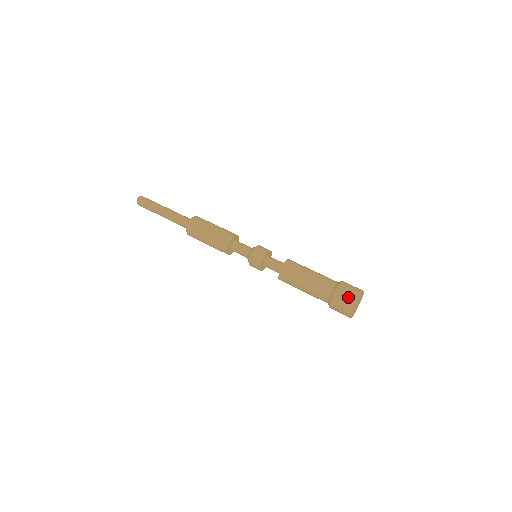
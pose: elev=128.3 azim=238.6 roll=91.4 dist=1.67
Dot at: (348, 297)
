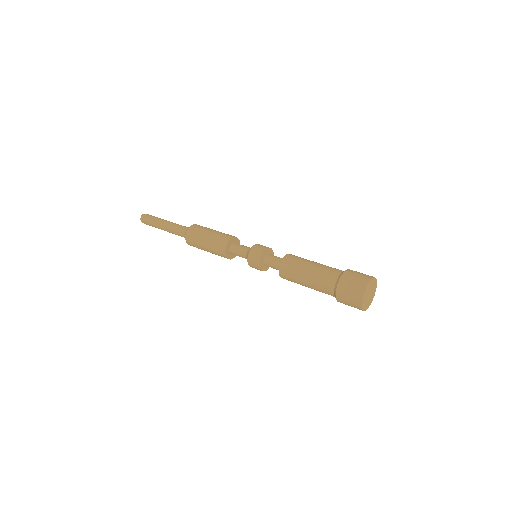
Dot at: (357, 279)
